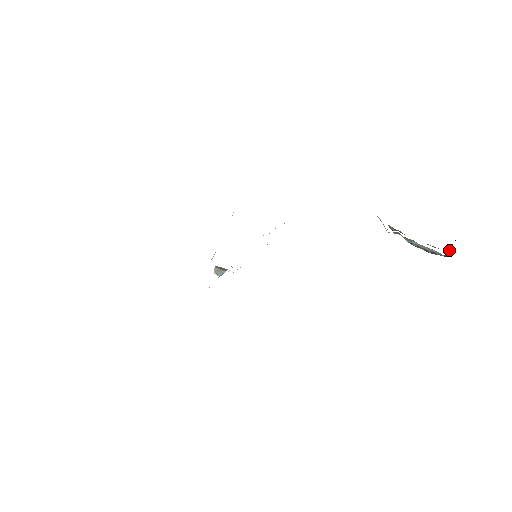
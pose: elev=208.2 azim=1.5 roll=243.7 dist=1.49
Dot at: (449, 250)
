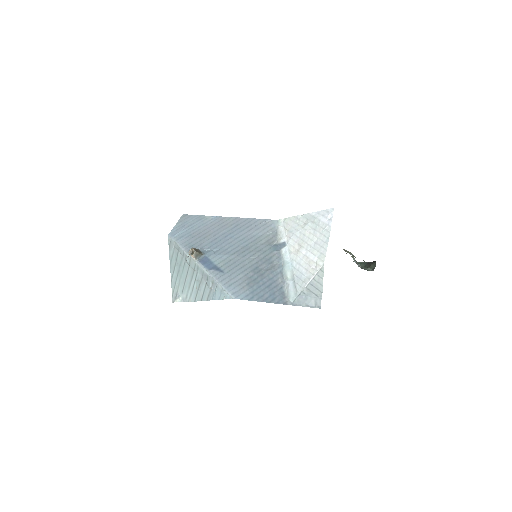
Dot at: (372, 269)
